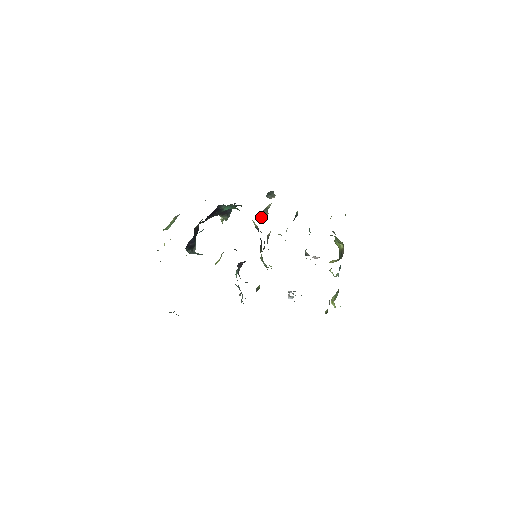
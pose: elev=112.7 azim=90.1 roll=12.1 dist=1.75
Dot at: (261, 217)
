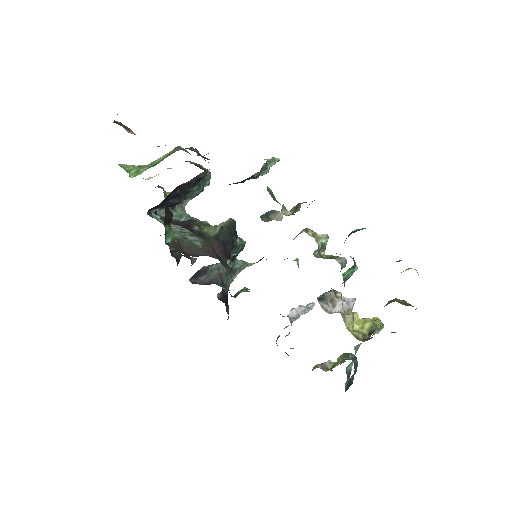
Dot at: occluded
